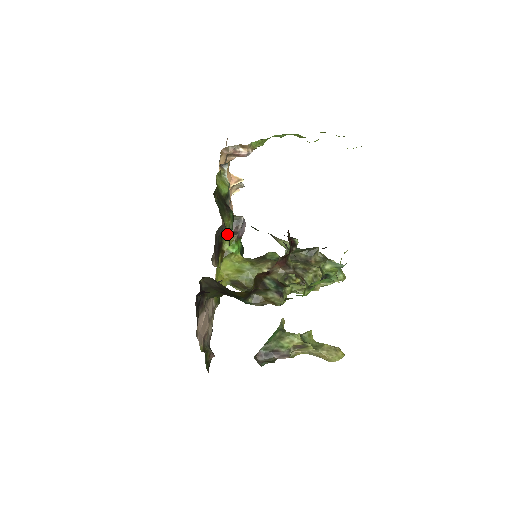
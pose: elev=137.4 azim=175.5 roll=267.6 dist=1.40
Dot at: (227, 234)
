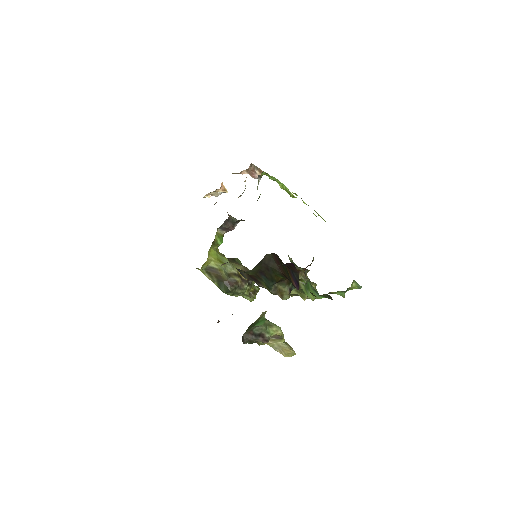
Dot at: occluded
